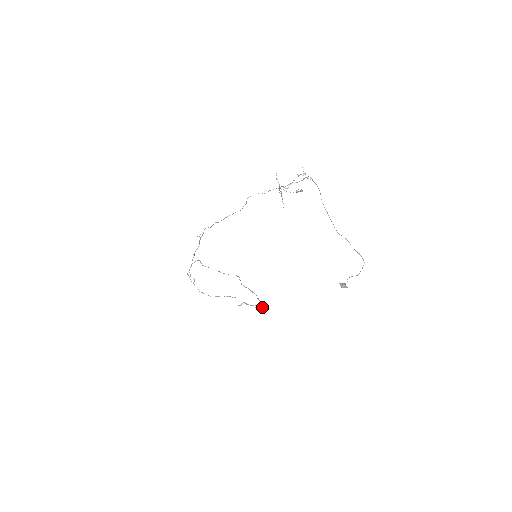
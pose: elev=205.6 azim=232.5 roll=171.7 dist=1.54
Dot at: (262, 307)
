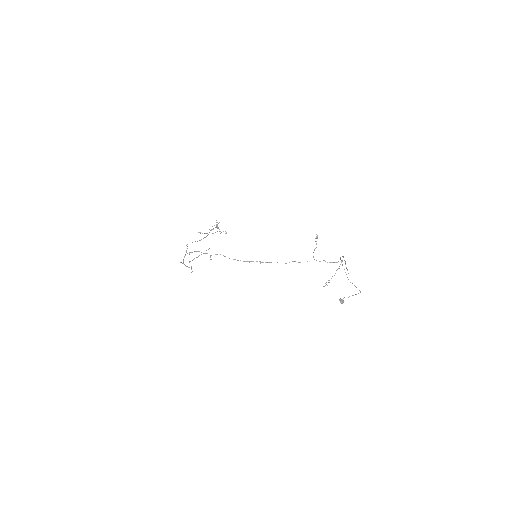
Dot at: (221, 232)
